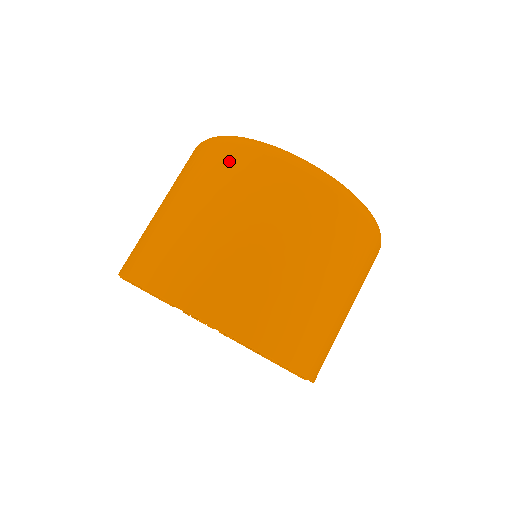
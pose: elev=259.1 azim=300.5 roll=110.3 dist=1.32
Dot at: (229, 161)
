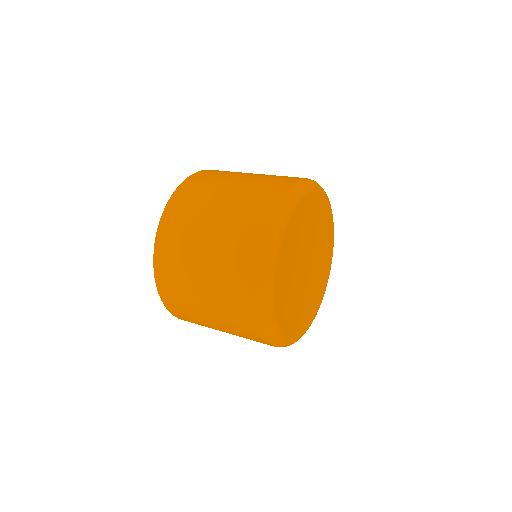
Dot at: (244, 263)
